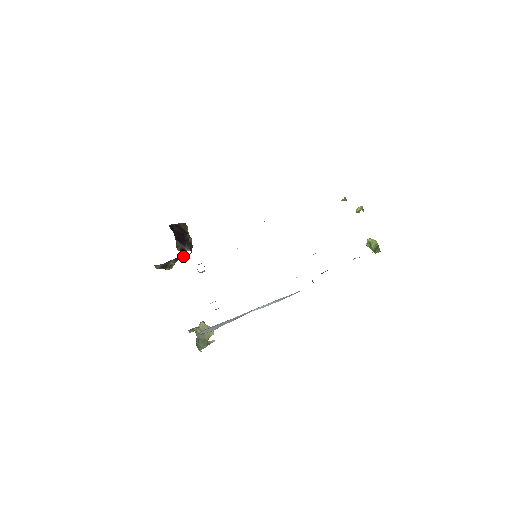
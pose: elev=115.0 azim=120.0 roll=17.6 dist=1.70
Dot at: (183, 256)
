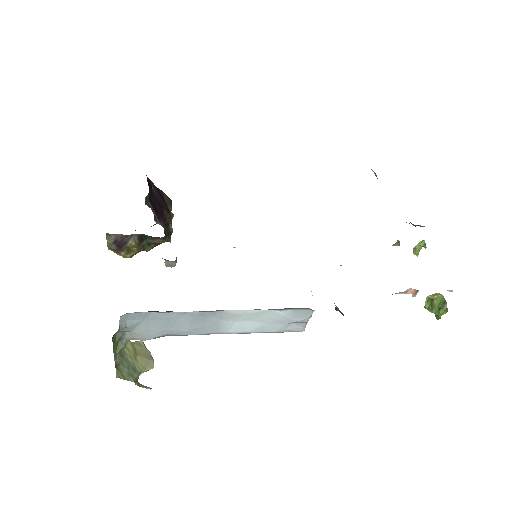
Dot at: (152, 239)
